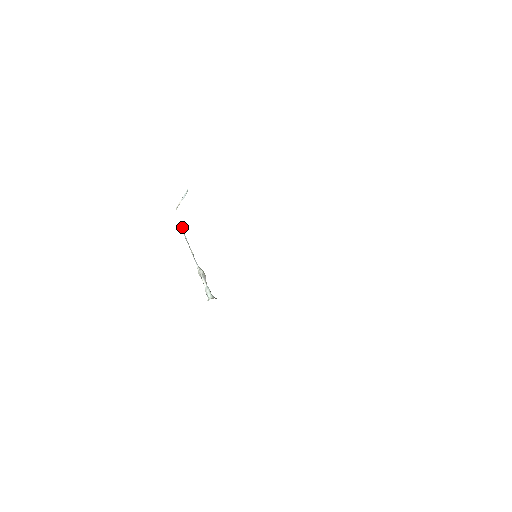
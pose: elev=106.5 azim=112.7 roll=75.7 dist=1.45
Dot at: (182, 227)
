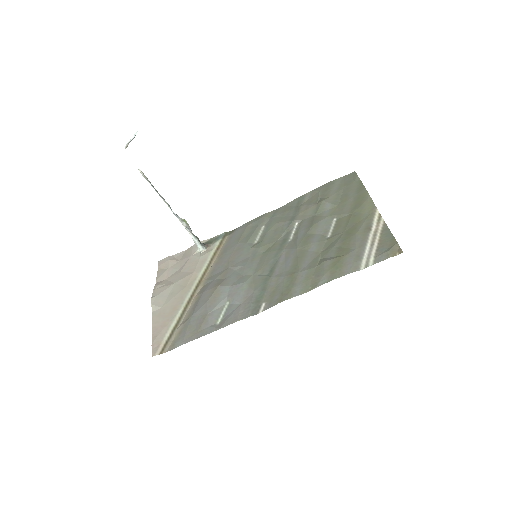
Dot at: (143, 173)
